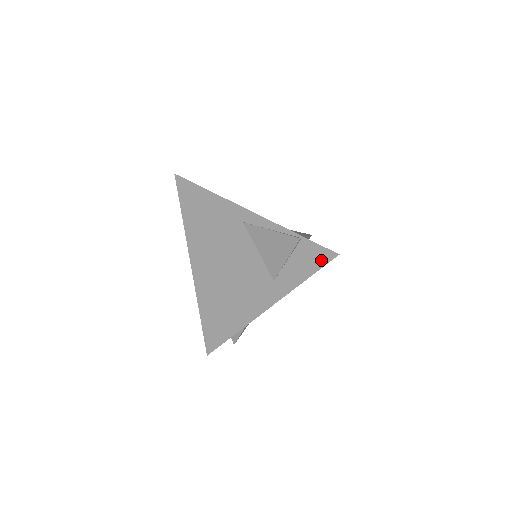
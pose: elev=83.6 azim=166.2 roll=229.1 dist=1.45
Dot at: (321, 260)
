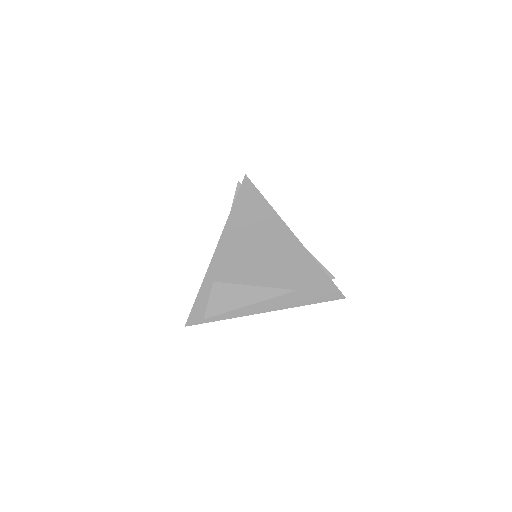
Dot at: (241, 188)
